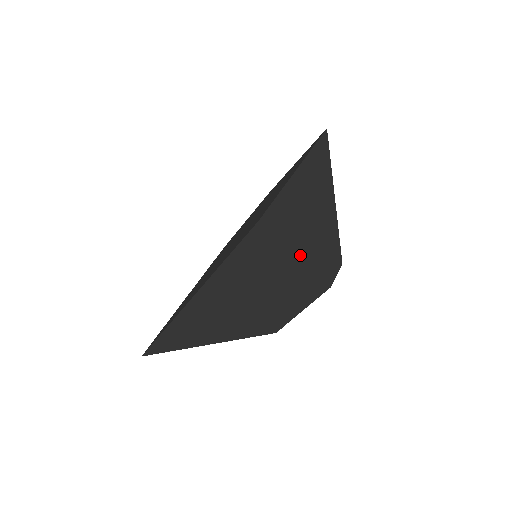
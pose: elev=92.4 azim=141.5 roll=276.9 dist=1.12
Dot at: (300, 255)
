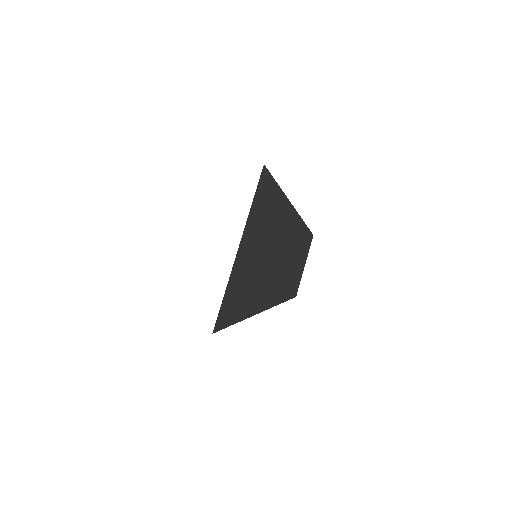
Dot at: (289, 201)
